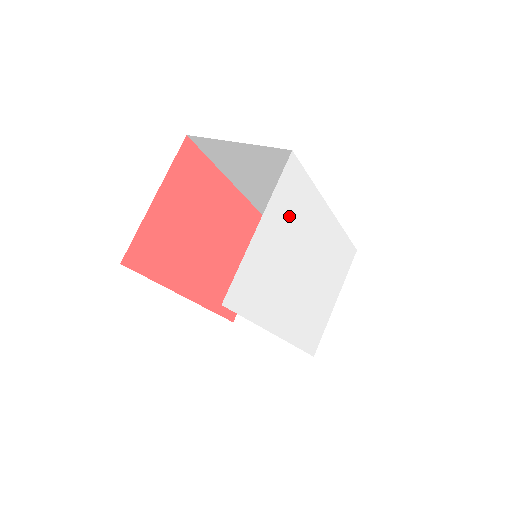
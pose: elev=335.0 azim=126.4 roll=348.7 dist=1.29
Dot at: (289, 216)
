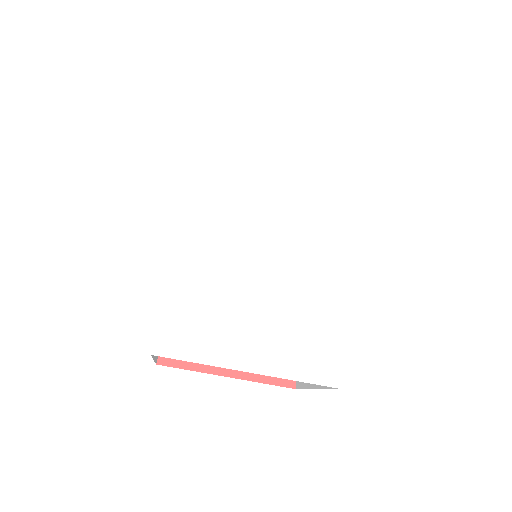
Dot at: (312, 166)
